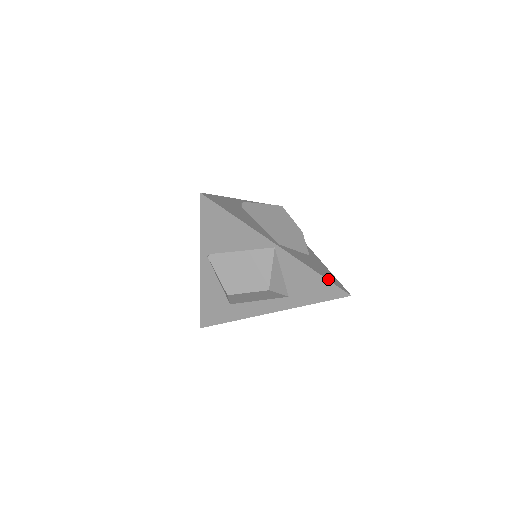
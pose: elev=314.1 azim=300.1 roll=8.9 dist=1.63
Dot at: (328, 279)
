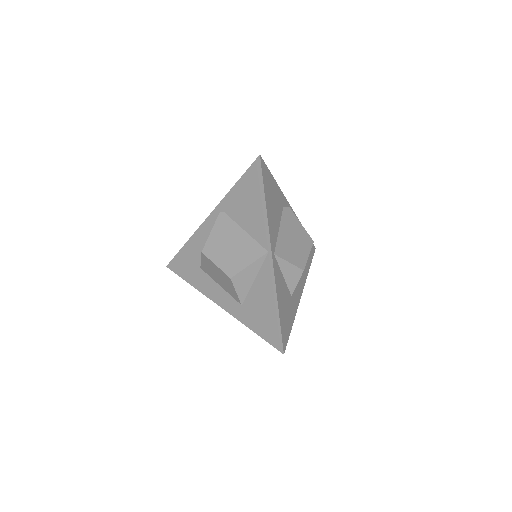
Dot at: (281, 321)
